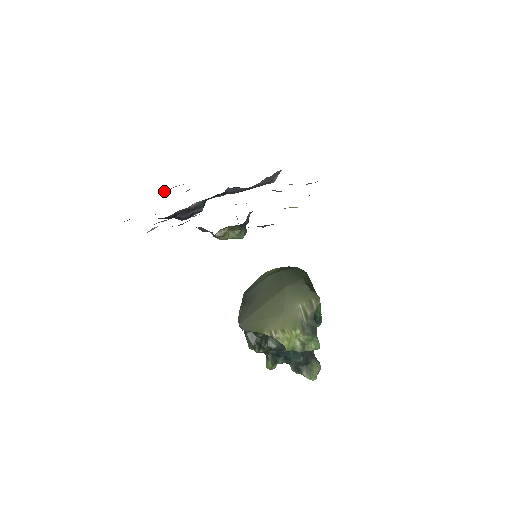
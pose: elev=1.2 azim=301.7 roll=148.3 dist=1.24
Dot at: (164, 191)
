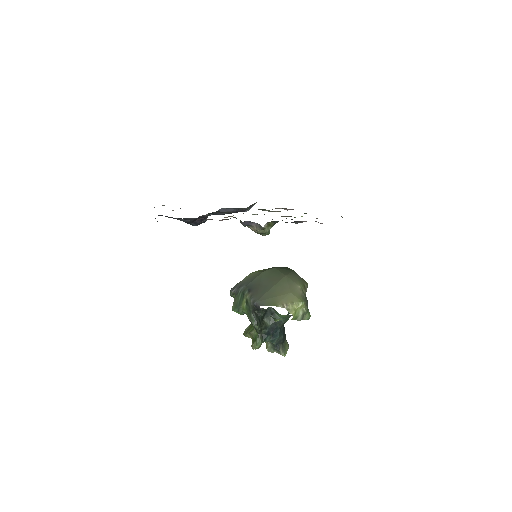
Dot at: occluded
